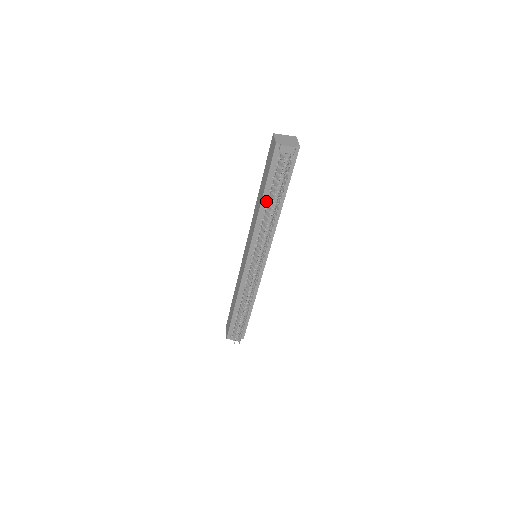
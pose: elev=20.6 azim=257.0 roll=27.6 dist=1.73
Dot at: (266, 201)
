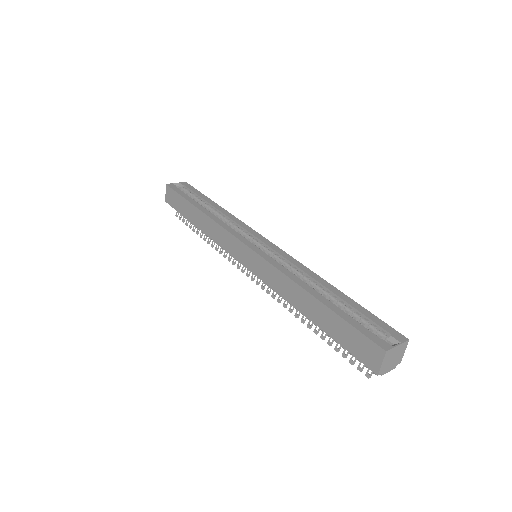
Dot at: occluded
